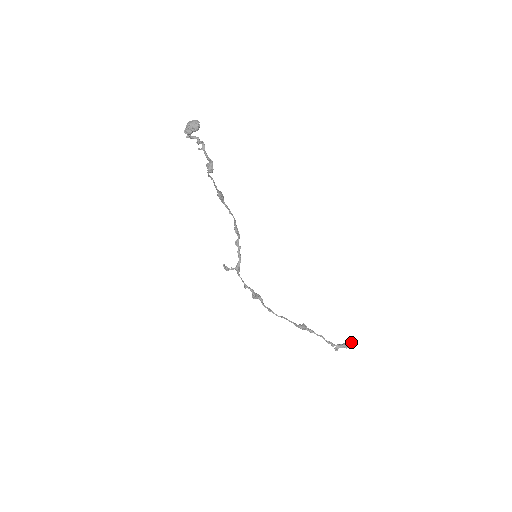
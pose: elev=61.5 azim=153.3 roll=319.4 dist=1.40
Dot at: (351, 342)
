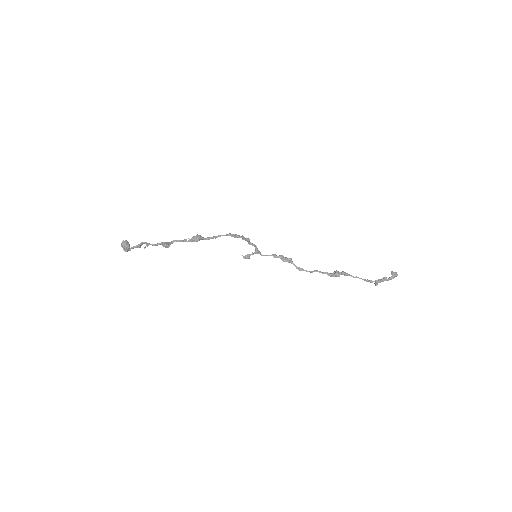
Dot at: (393, 273)
